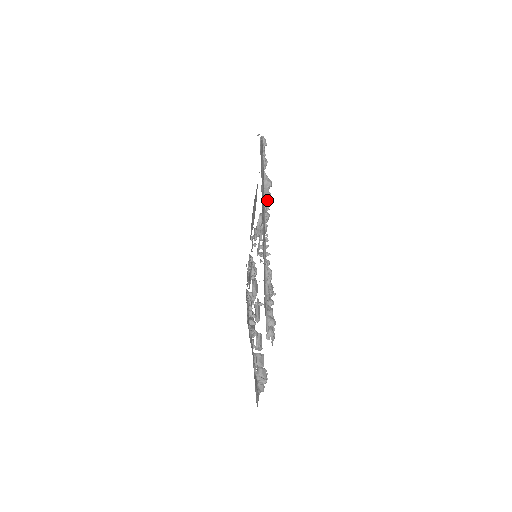
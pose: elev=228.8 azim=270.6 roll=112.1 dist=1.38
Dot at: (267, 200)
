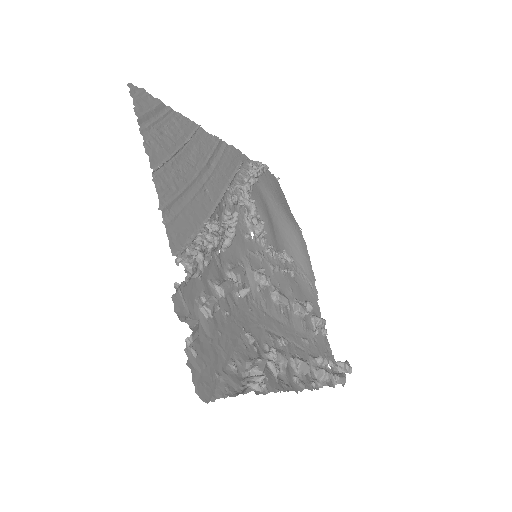
Dot at: (241, 186)
